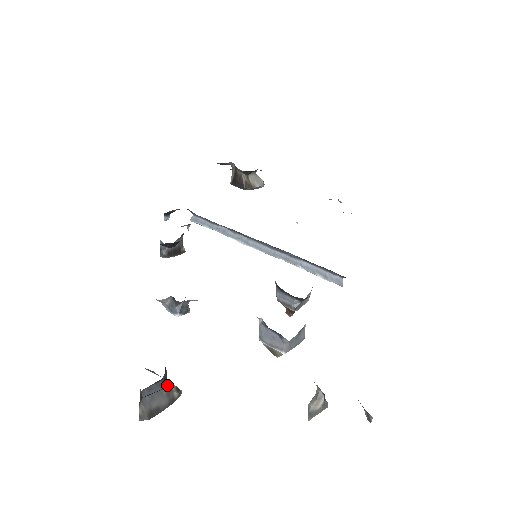
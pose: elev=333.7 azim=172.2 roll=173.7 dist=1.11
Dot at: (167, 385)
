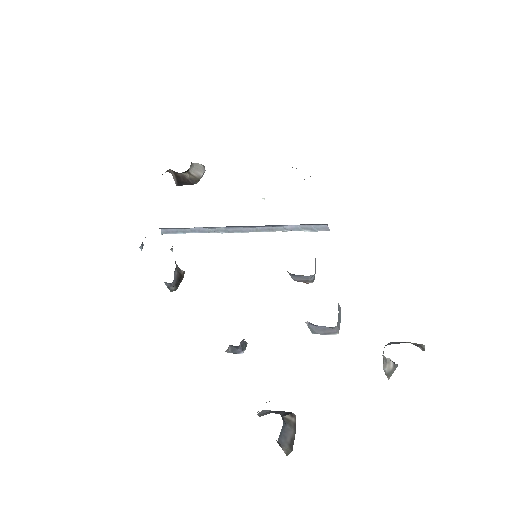
Dot at: (286, 420)
